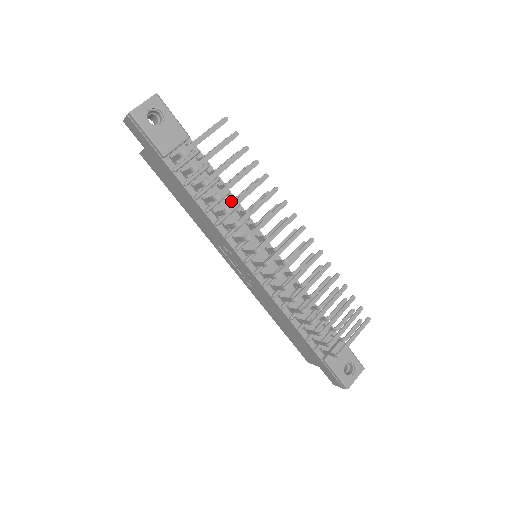
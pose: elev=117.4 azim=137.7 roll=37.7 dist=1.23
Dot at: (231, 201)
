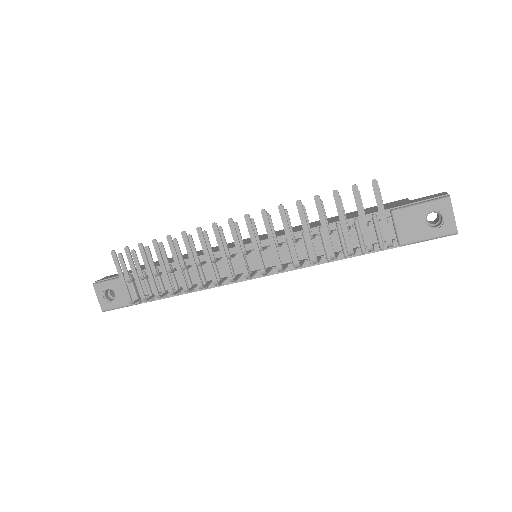
Dot at: (190, 267)
